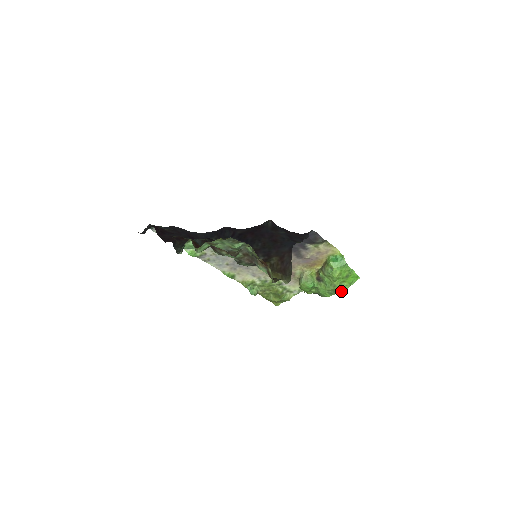
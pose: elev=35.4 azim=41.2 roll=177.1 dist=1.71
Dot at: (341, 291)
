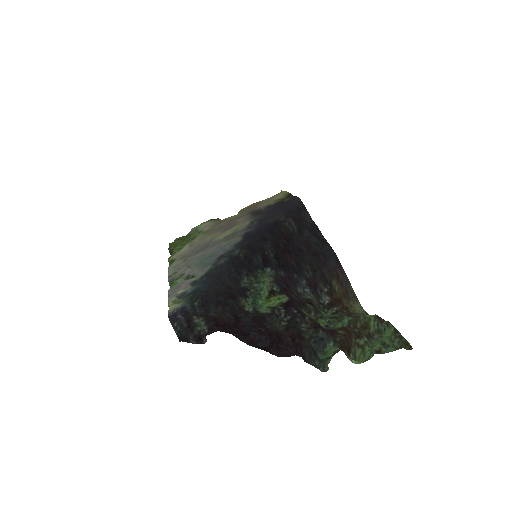
Dot at: occluded
